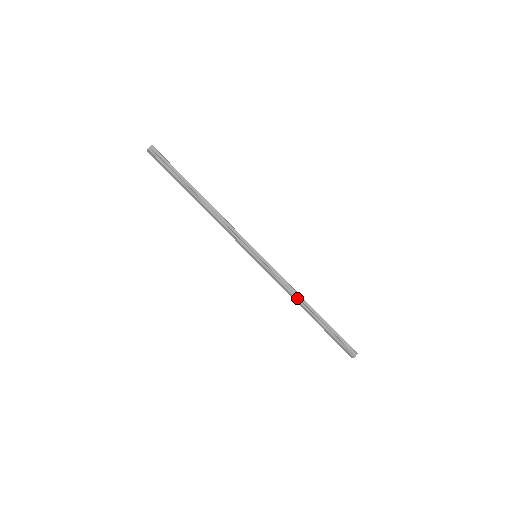
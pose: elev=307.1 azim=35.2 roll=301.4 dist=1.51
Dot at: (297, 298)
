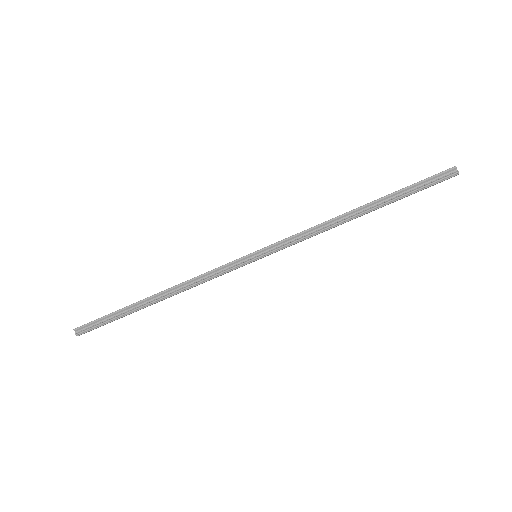
Dot at: (335, 225)
